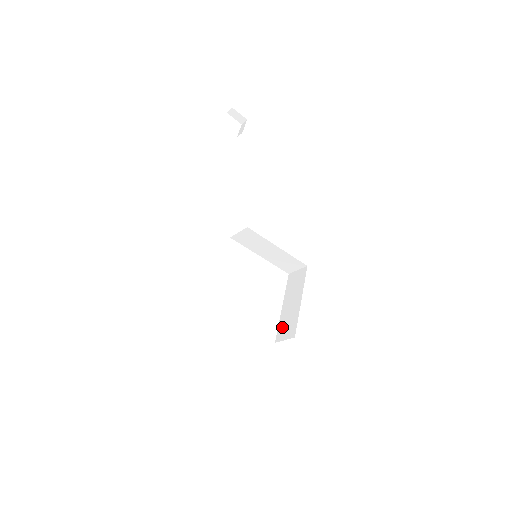
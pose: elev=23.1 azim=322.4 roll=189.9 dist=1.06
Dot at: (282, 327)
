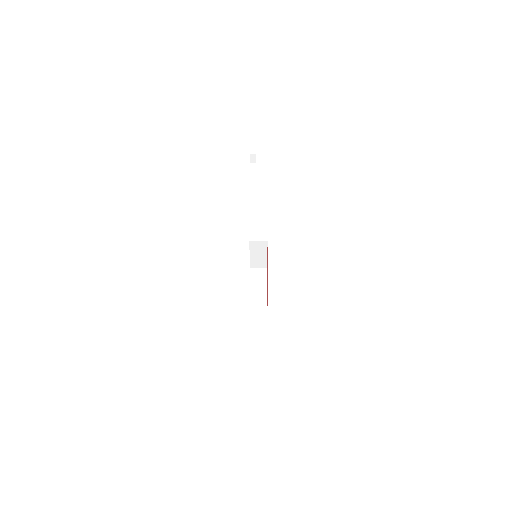
Dot at: (254, 301)
